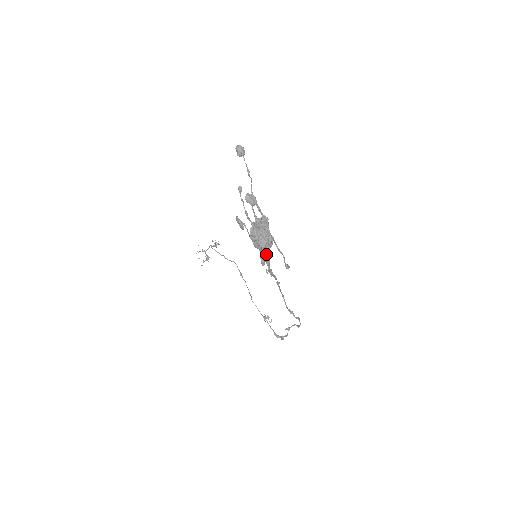
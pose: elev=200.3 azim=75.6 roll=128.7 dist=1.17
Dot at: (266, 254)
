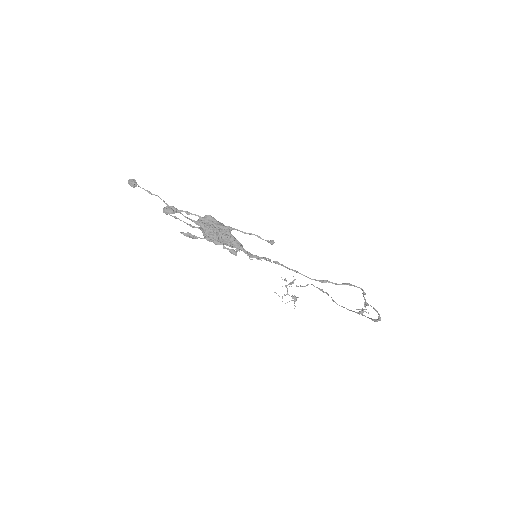
Dot at: (233, 244)
